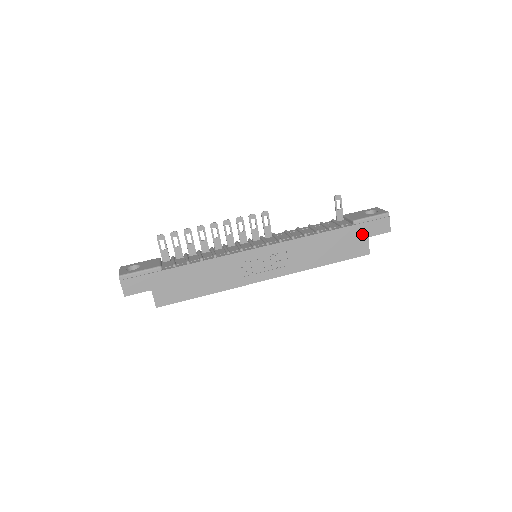
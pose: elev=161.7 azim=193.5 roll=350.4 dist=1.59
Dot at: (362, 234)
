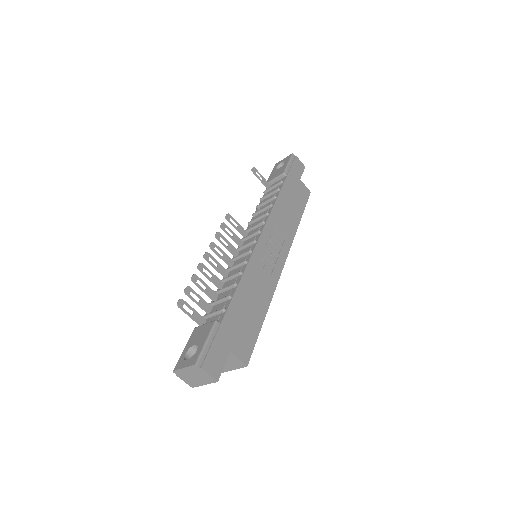
Dot at: (296, 180)
